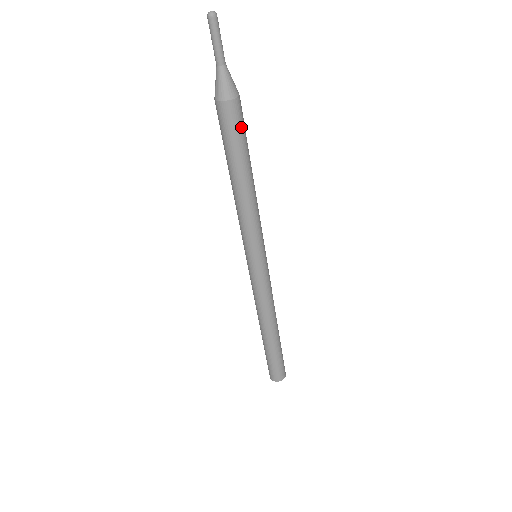
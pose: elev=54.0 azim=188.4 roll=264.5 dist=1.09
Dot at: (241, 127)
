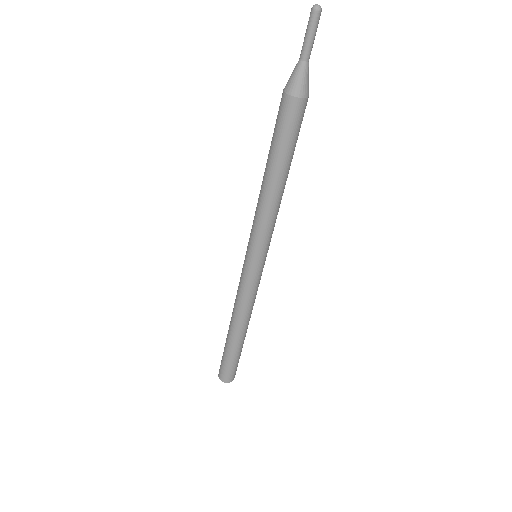
Dot at: (295, 128)
